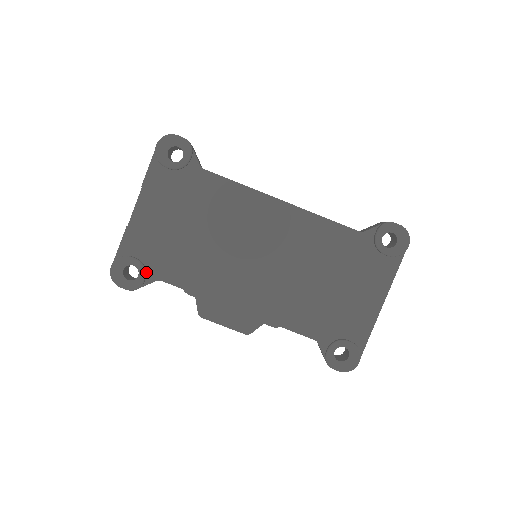
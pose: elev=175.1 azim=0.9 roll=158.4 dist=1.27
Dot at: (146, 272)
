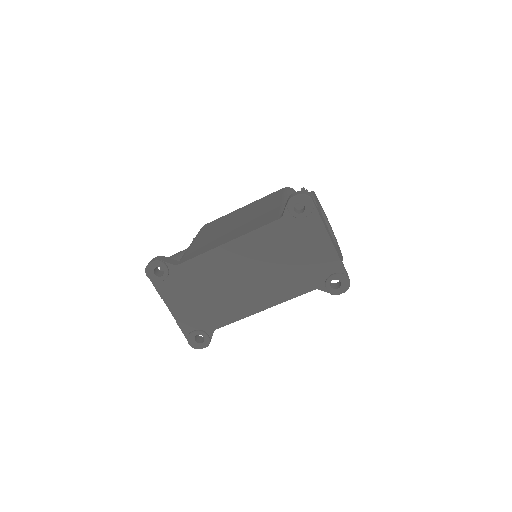
Dot at: (205, 332)
